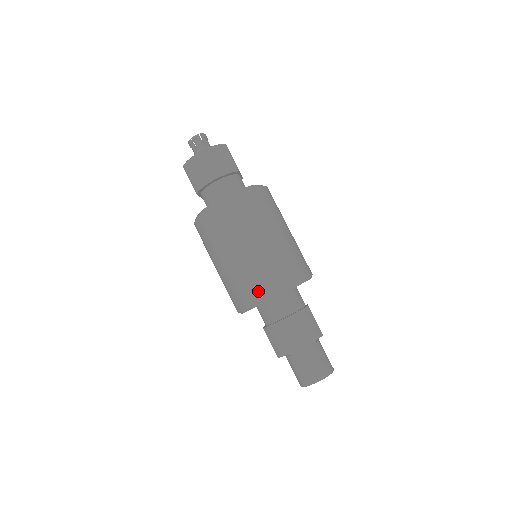
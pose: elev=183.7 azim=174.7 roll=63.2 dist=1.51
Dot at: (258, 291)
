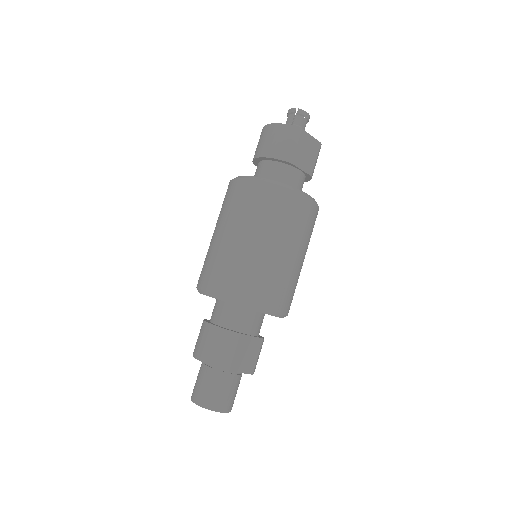
Dot at: (202, 279)
